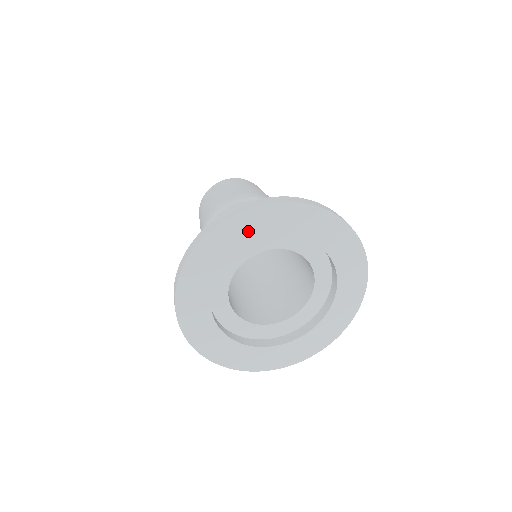
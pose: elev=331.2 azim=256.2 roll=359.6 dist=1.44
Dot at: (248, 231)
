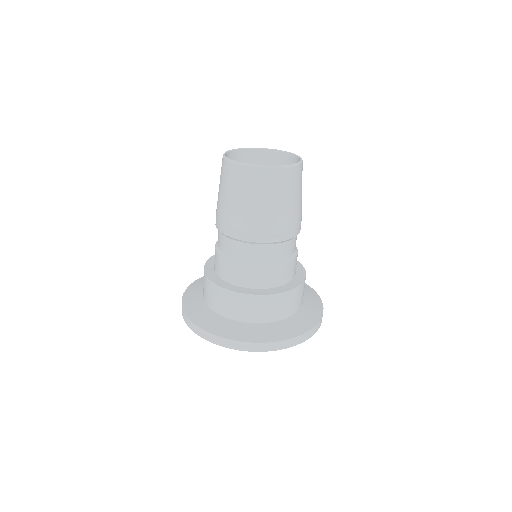
Dot at: occluded
